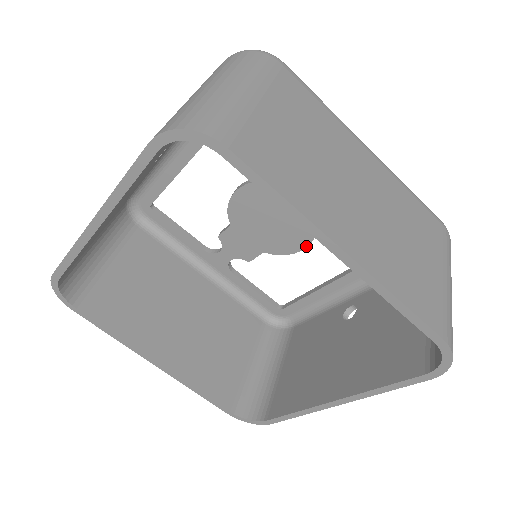
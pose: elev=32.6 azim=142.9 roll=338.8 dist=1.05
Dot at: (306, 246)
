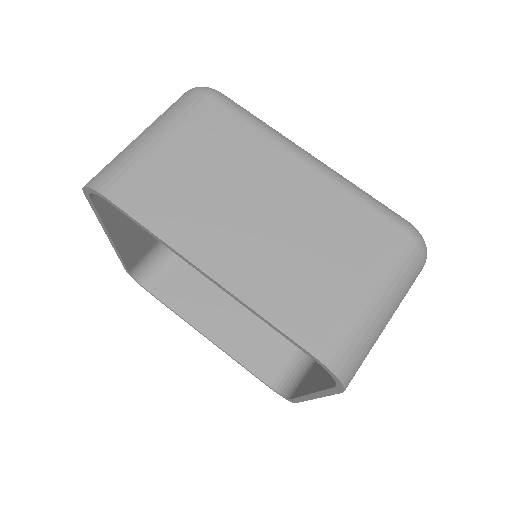
Dot at: occluded
